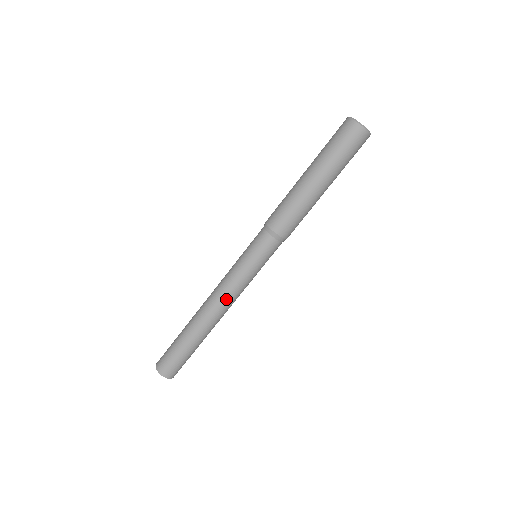
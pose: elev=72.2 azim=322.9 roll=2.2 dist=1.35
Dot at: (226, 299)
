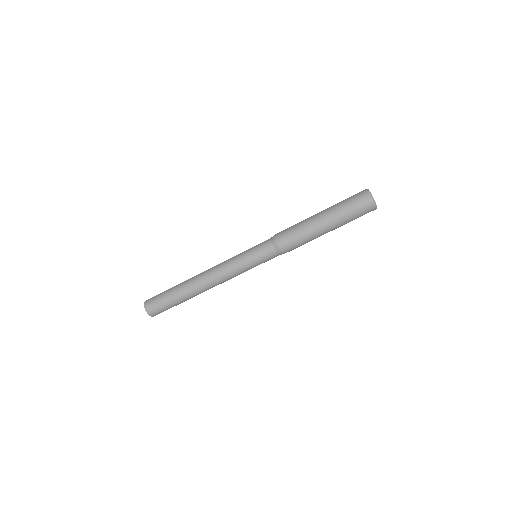
Dot at: (218, 274)
